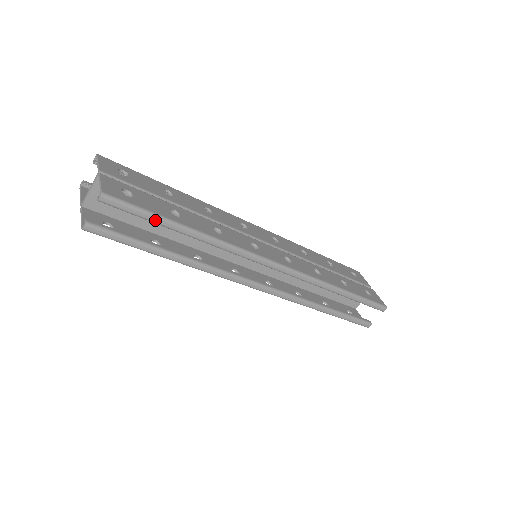
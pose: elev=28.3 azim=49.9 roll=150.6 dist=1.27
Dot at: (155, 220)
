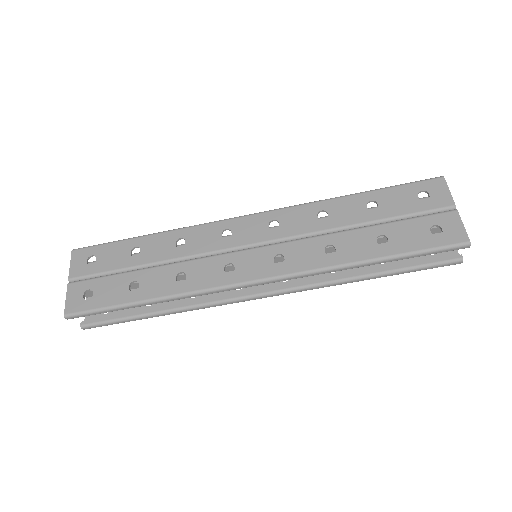
Dot at: (114, 310)
